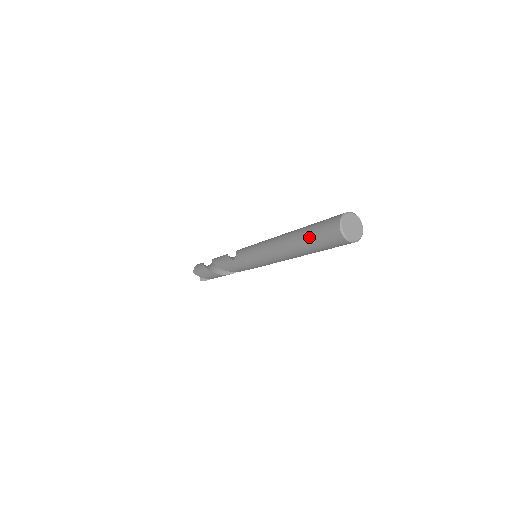
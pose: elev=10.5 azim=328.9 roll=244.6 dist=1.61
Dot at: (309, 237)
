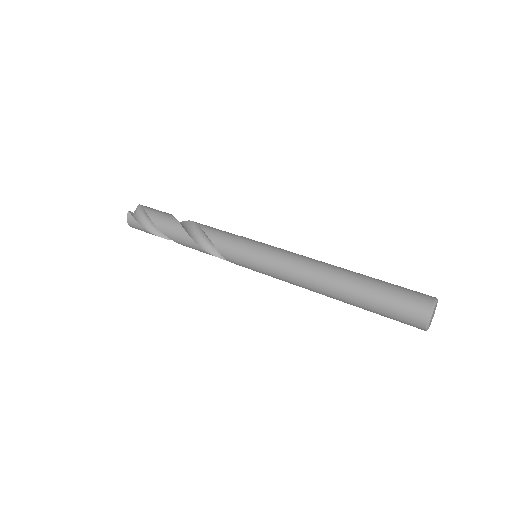
Dot at: occluded
